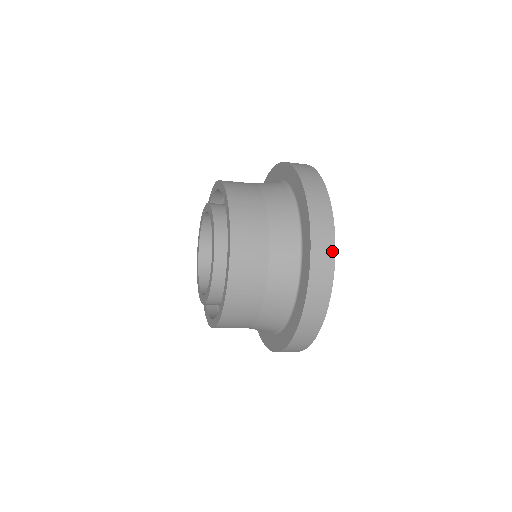
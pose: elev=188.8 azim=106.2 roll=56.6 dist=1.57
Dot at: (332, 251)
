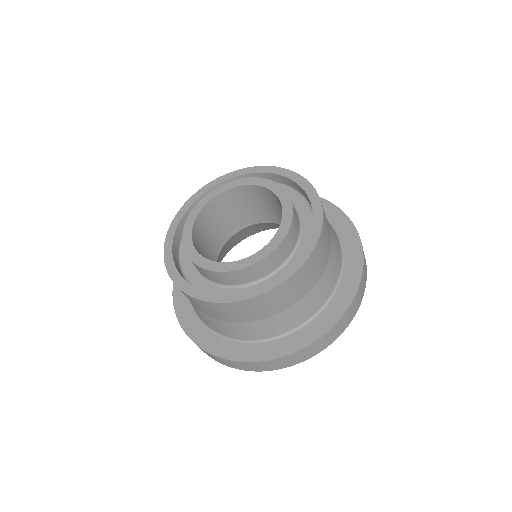
Dot at: occluded
